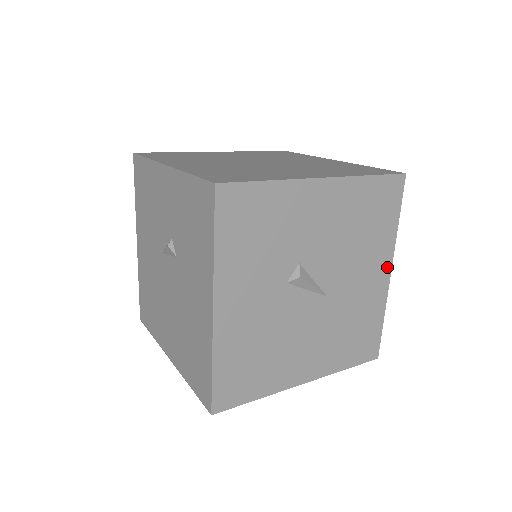
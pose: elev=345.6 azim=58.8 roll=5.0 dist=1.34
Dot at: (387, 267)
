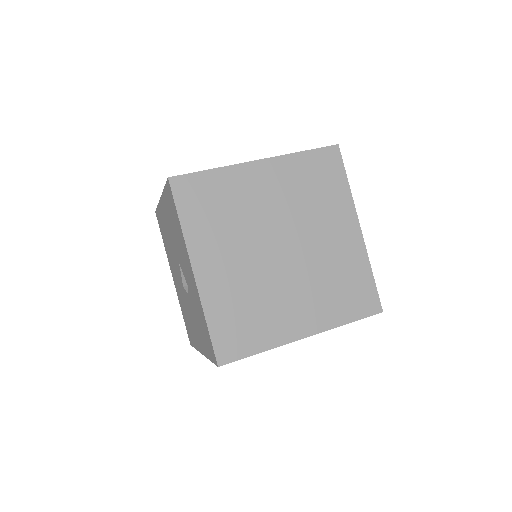
Dot at: occluded
